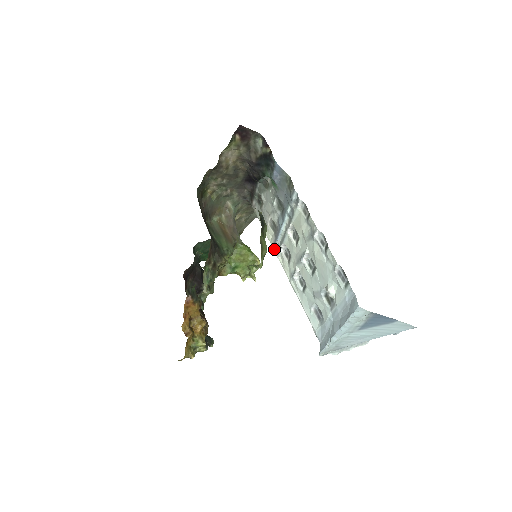
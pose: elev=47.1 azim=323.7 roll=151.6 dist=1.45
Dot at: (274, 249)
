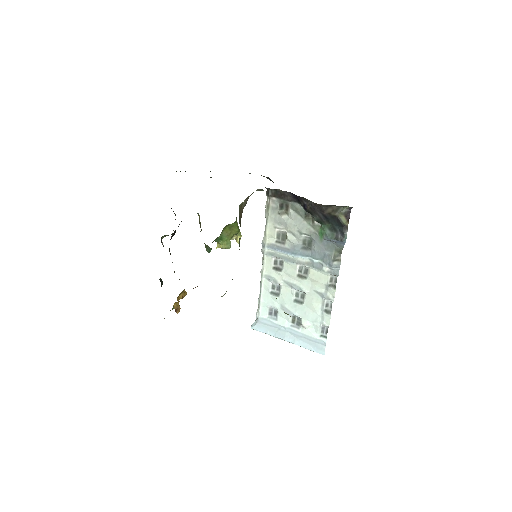
Dot at: (266, 248)
